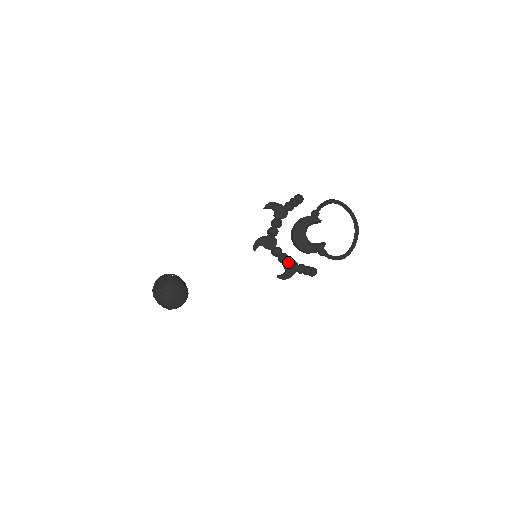
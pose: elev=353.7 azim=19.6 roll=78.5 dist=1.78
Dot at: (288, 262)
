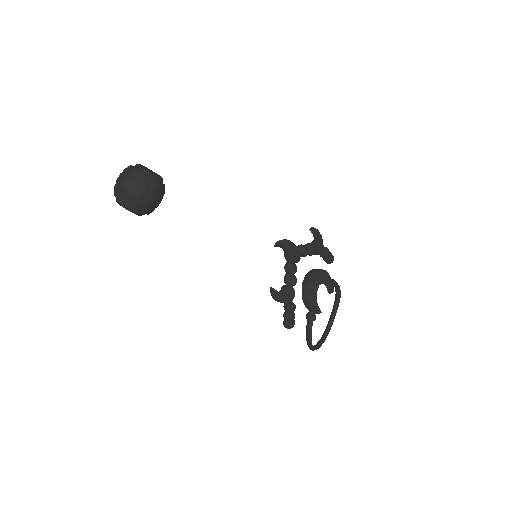
Dot at: (291, 287)
